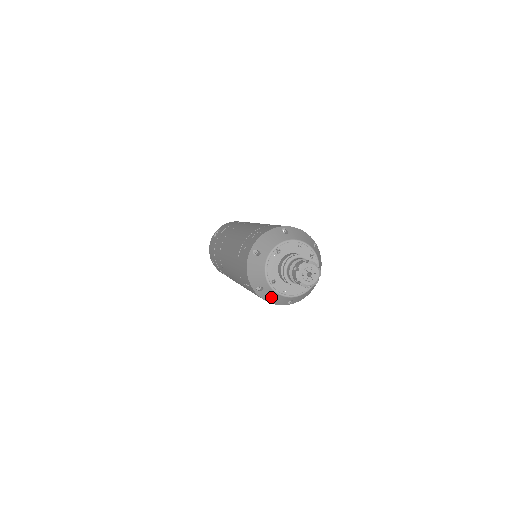
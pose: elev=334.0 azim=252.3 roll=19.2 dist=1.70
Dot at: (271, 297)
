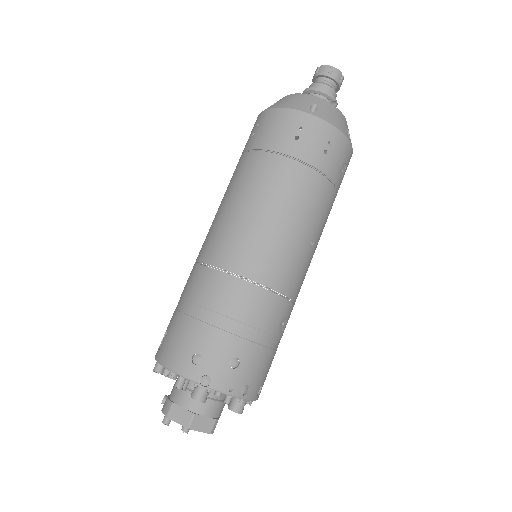
Dot at: (331, 114)
